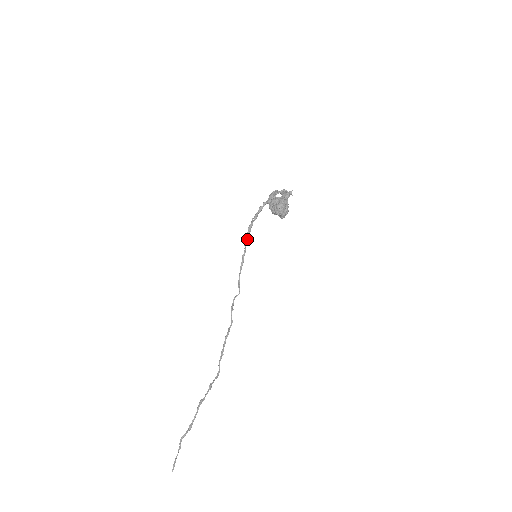
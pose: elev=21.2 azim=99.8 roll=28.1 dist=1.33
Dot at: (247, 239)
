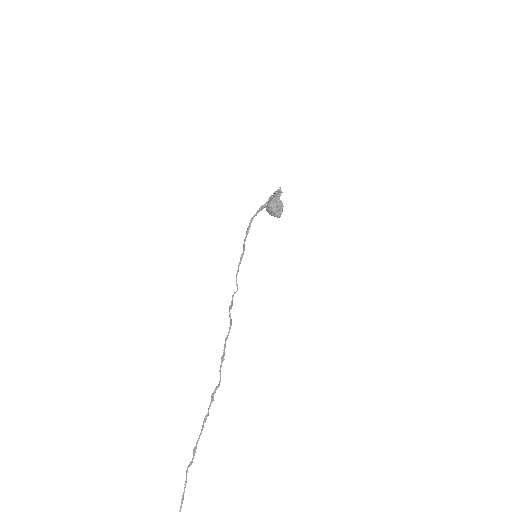
Dot at: (245, 240)
